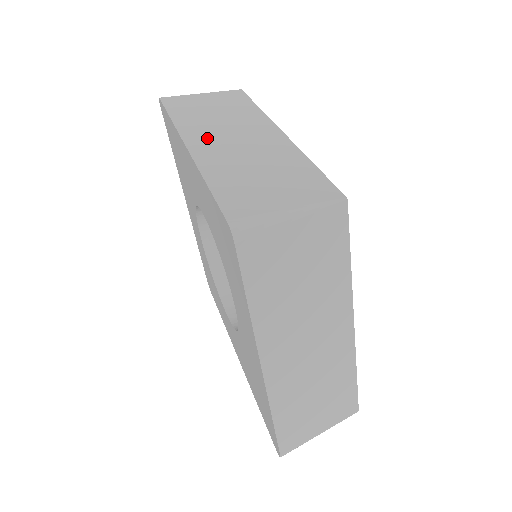
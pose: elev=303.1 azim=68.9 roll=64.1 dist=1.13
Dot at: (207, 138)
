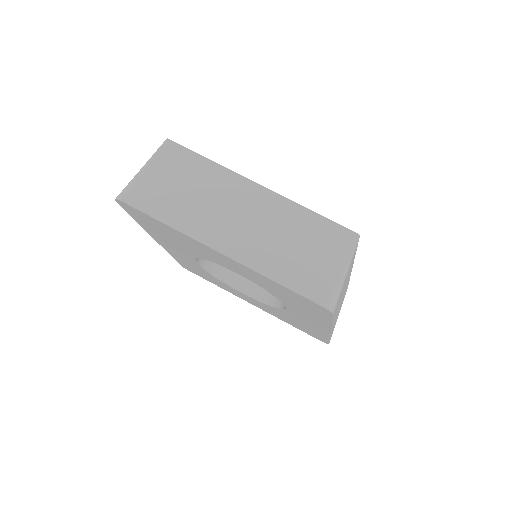
Dot at: (223, 232)
